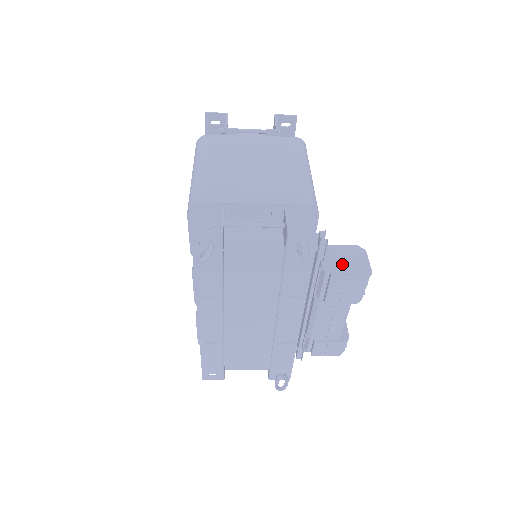
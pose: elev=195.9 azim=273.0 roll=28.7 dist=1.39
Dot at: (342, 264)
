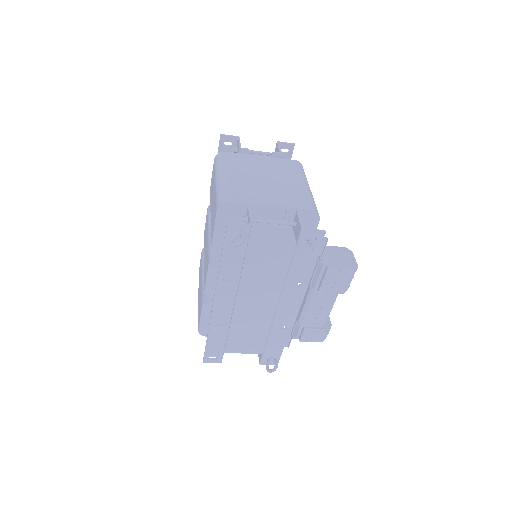
Dot at: (335, 260)
